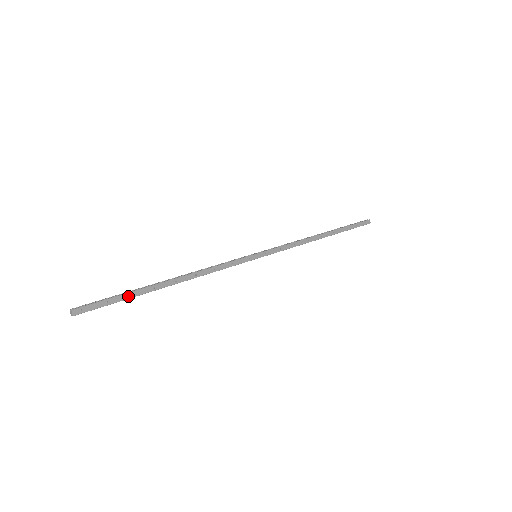
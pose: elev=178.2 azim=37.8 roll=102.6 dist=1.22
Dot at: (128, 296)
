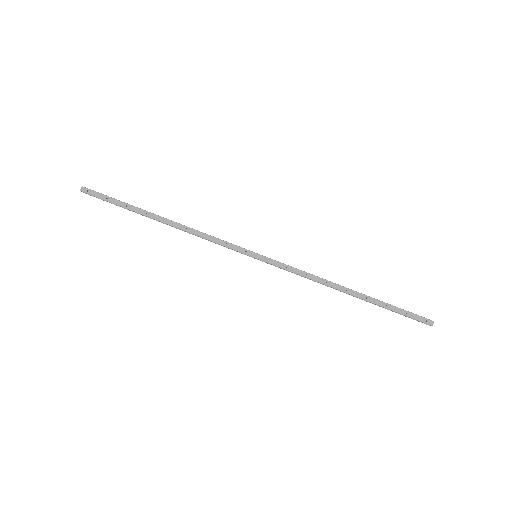
Dot at: (124, 205)
